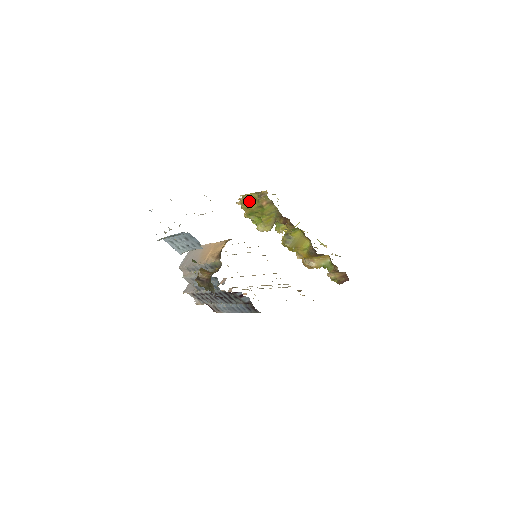
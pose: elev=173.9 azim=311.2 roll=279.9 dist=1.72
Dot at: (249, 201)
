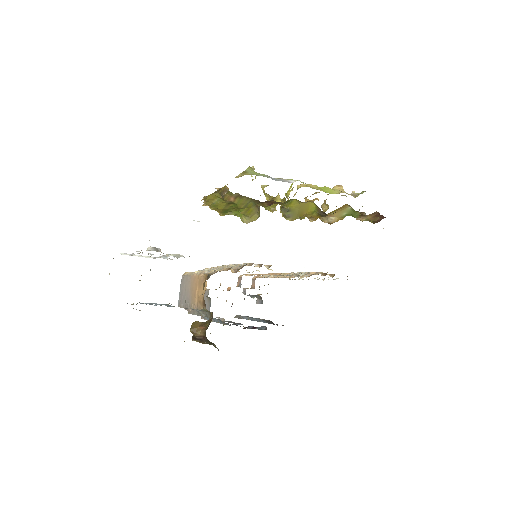
Dot at: (214, 202)
